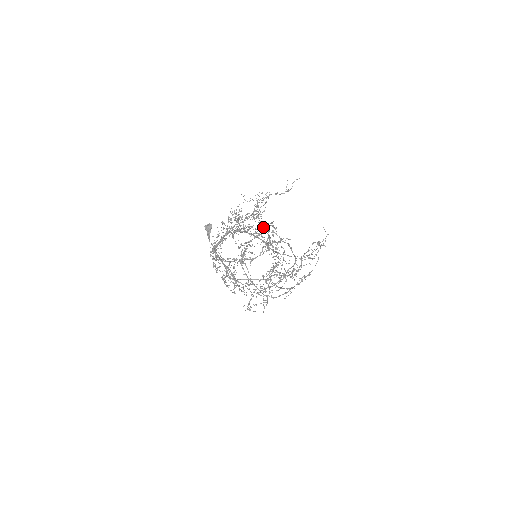
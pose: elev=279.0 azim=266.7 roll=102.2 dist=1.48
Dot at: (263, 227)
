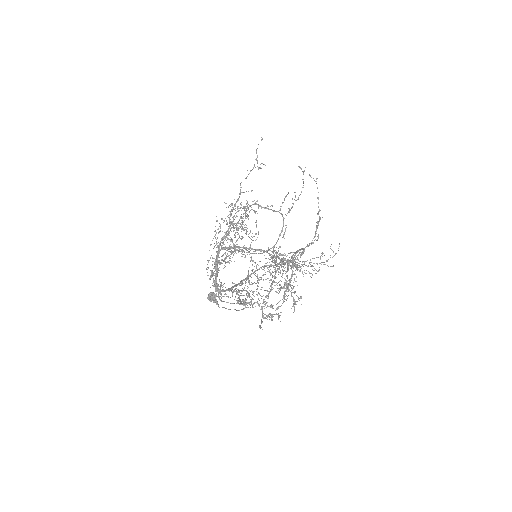
Dot at: (280, 288)
